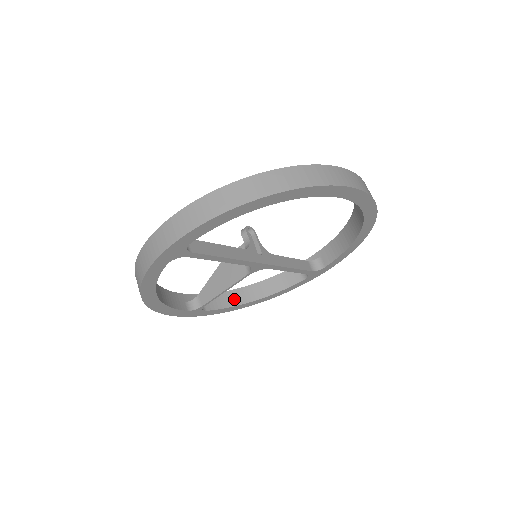
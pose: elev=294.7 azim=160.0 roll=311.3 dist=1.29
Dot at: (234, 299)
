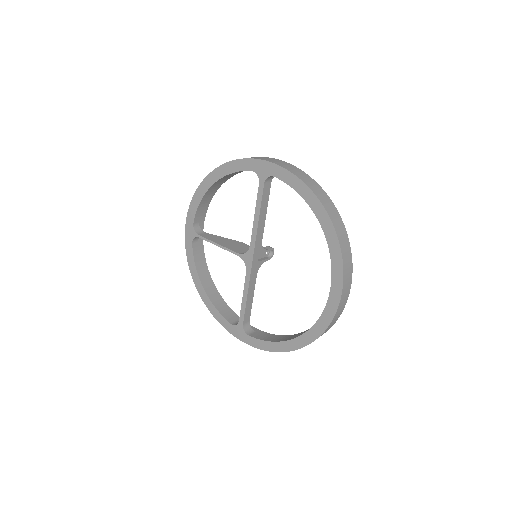
Dot at: (202, 270)
